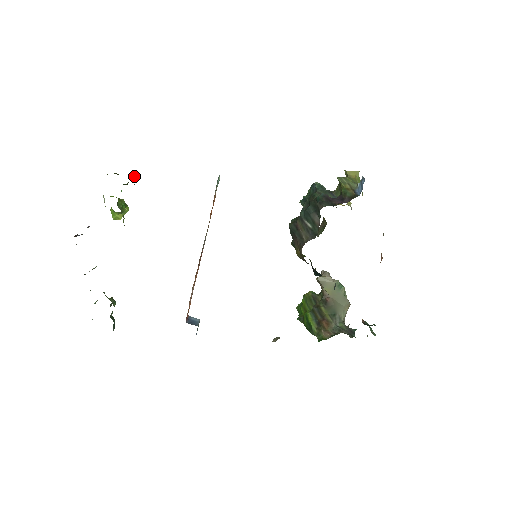
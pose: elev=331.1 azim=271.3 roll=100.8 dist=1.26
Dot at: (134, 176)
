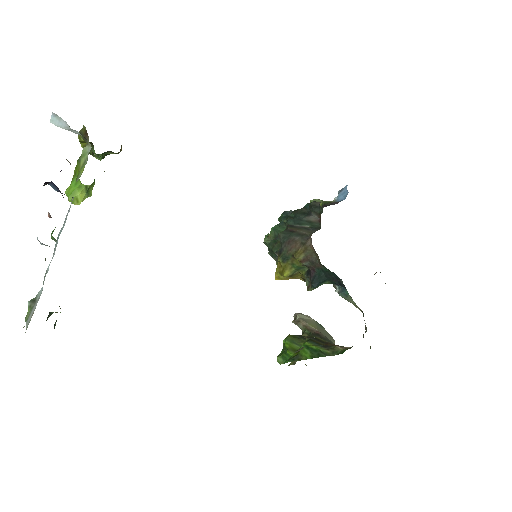
Dot at: occluded
